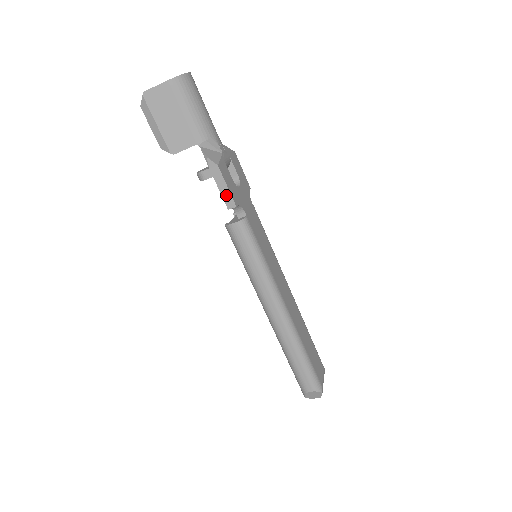
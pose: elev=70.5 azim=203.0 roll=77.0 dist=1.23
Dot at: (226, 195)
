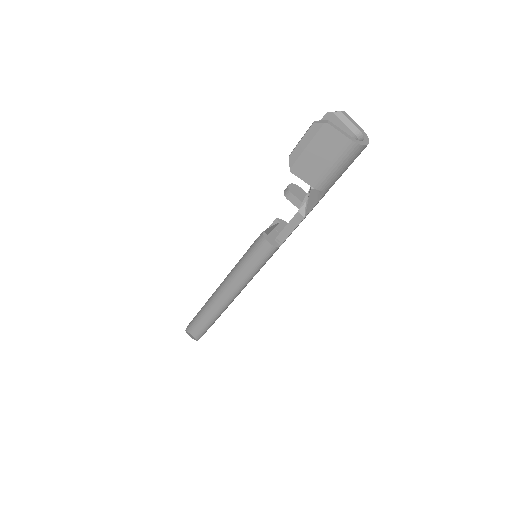
Dot at: (286, 232)
